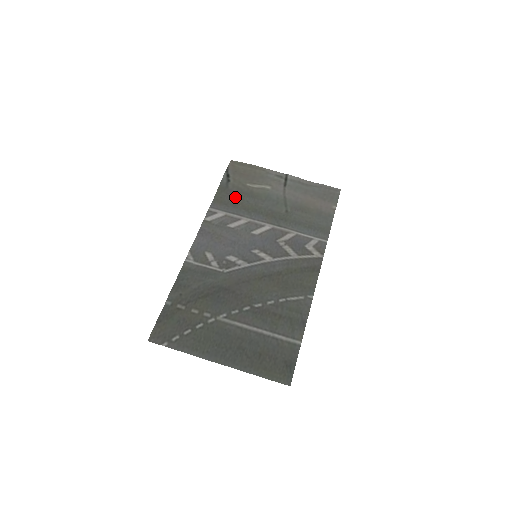
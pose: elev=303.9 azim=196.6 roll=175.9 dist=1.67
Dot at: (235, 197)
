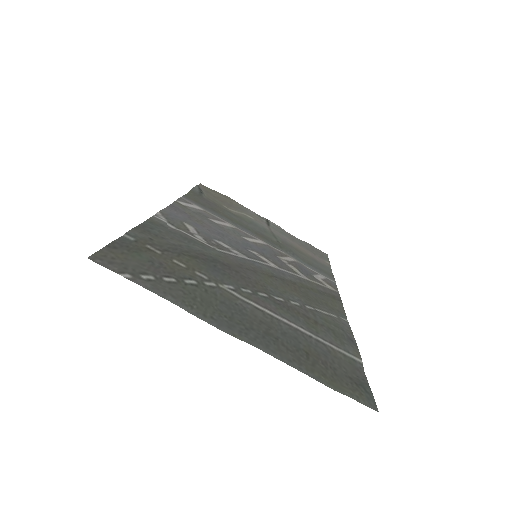
Dot at: (213, 205)
